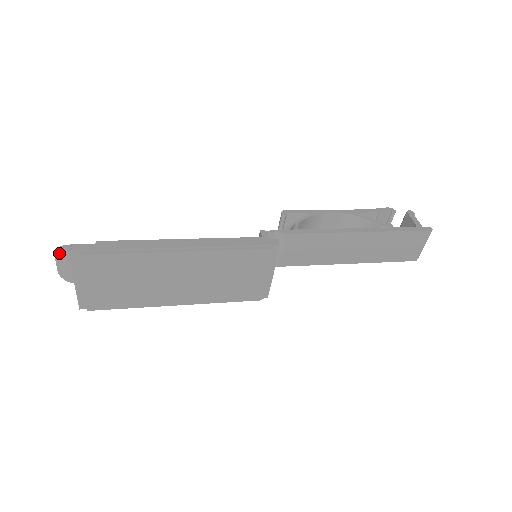
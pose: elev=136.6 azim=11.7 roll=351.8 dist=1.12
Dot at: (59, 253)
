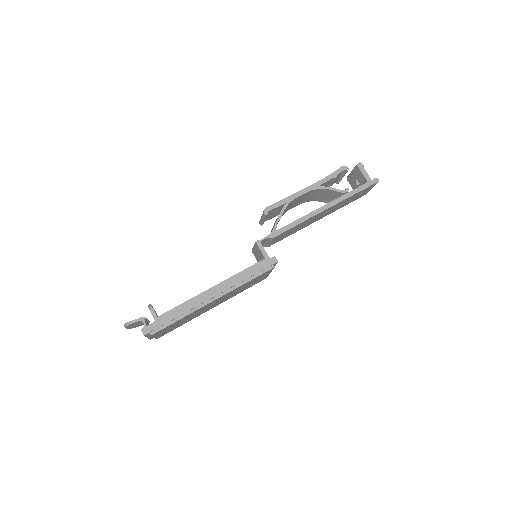
Dot at: (128, 326)
